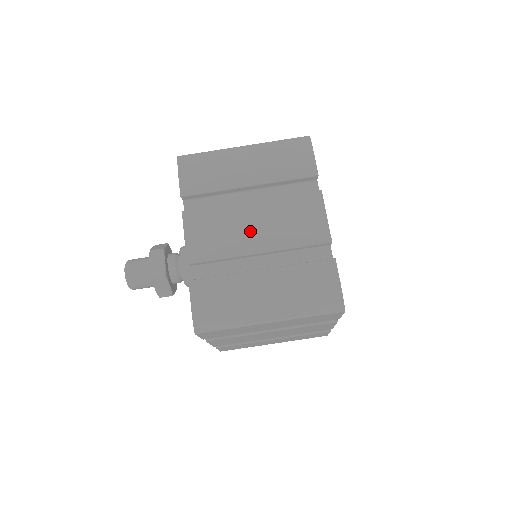
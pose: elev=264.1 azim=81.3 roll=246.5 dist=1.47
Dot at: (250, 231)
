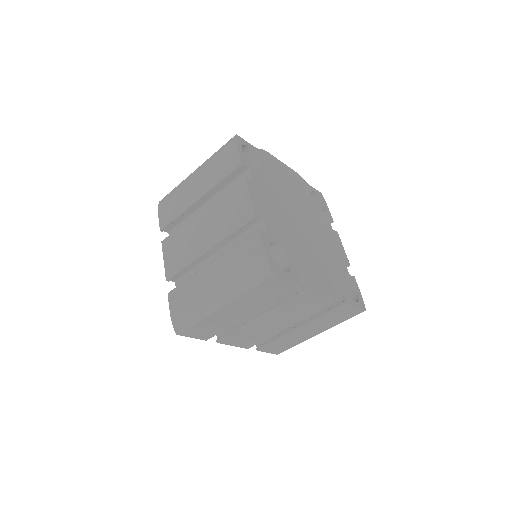
Dot at: (201, 235)
